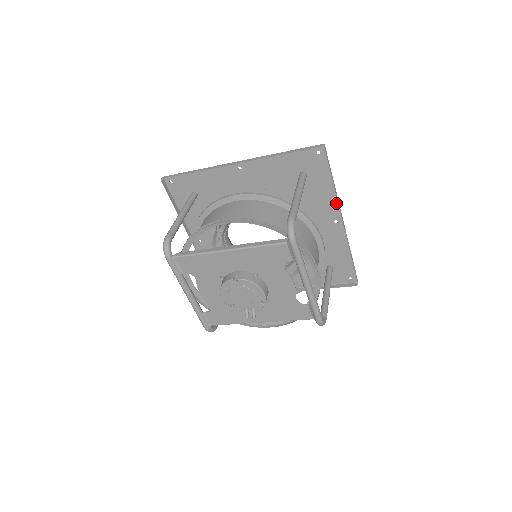
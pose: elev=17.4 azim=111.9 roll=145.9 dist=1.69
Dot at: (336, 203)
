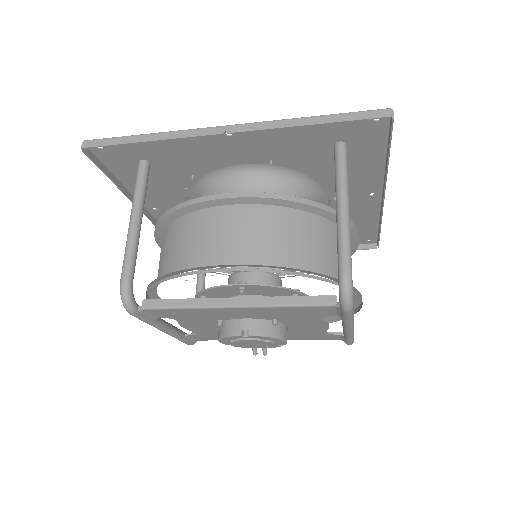
Dot at: (381, 177)
